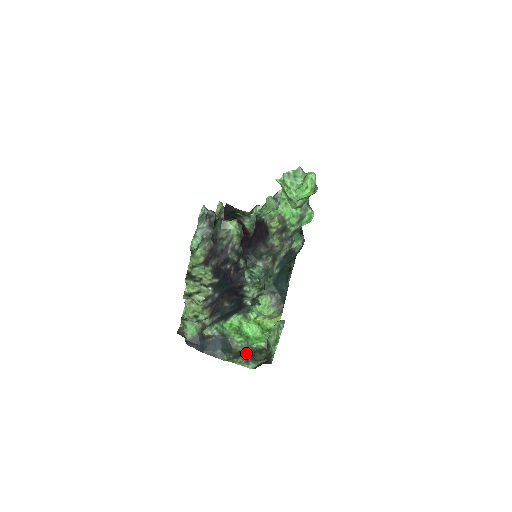
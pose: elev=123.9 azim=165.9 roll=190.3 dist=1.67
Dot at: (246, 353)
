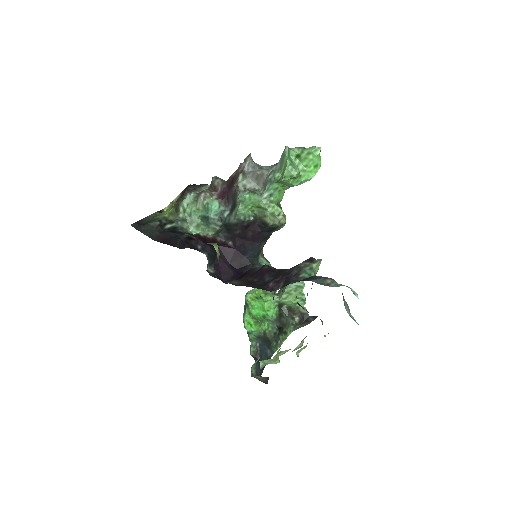
Dot at: (278, 329)
